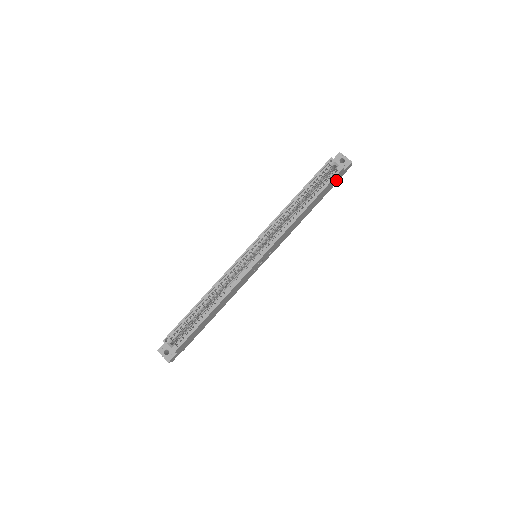
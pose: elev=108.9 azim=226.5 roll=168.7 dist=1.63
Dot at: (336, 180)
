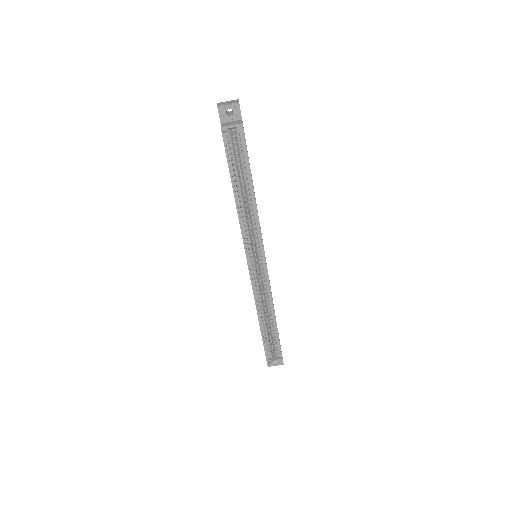
Dot at: occluded
